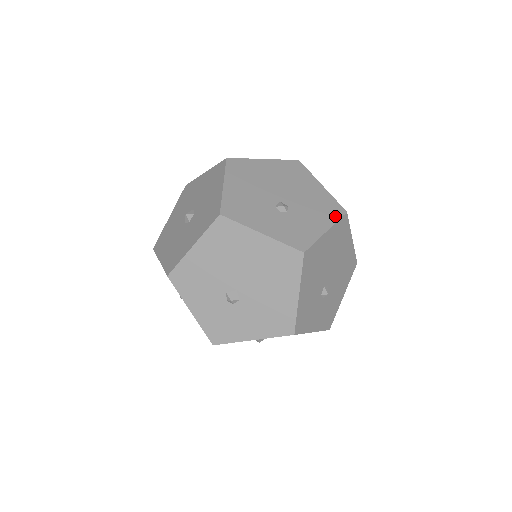
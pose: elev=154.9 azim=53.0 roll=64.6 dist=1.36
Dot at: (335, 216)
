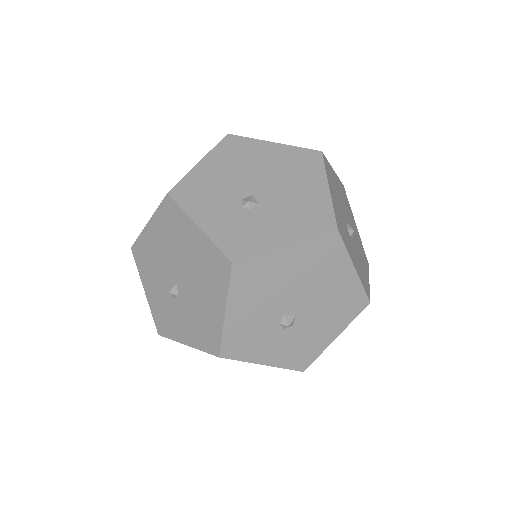
Dot at: (314, 230)
